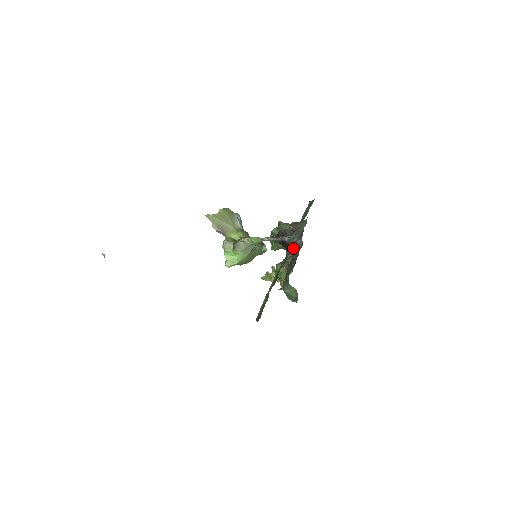
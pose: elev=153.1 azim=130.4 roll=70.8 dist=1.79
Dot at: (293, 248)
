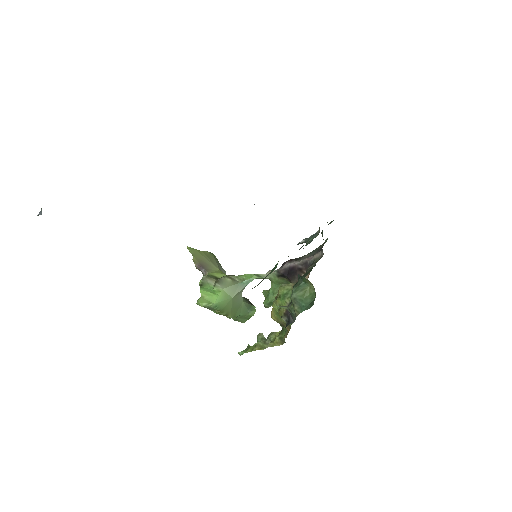
Dot at: occluded
